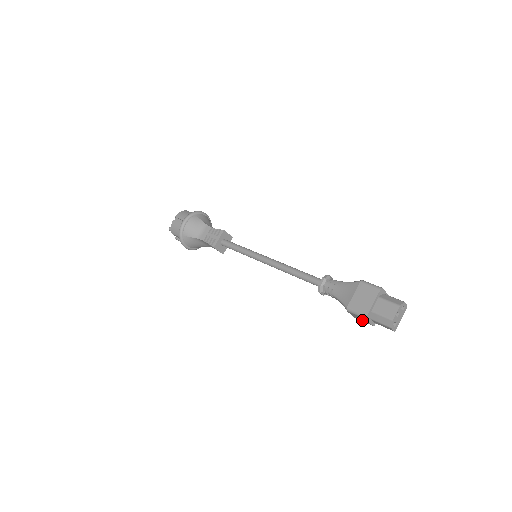
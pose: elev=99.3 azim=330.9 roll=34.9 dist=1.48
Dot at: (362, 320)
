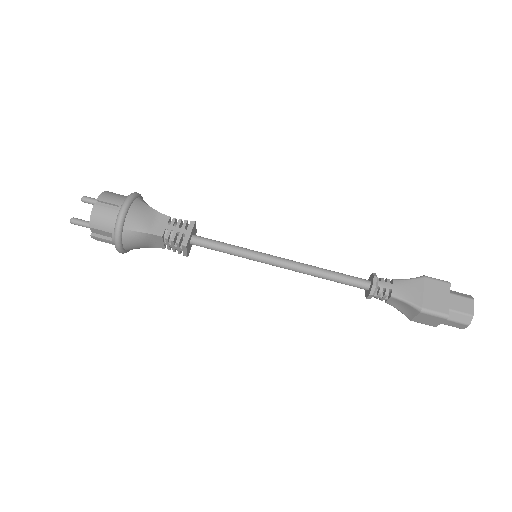
Dot at: (426, 322)
